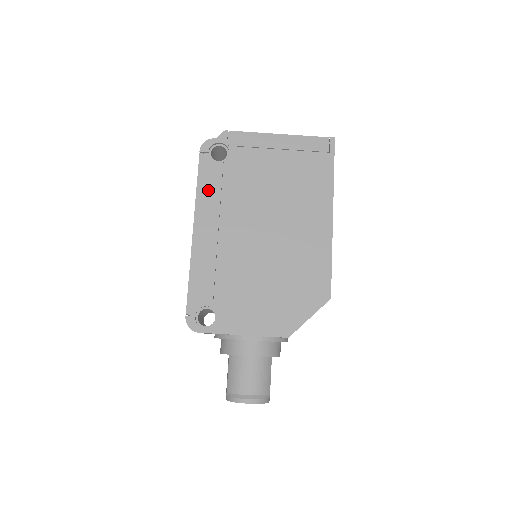
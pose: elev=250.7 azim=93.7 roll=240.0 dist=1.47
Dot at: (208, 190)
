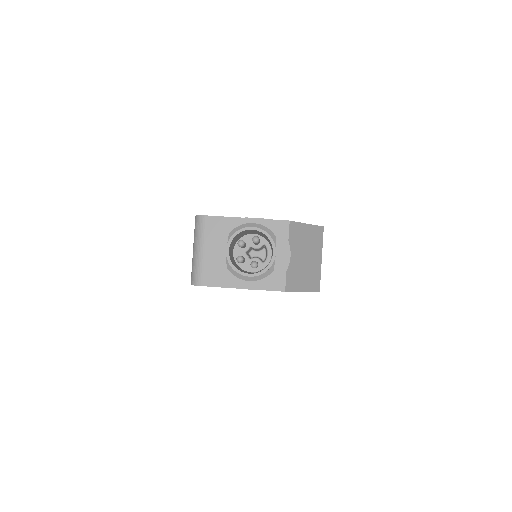
Dot at: occluded
